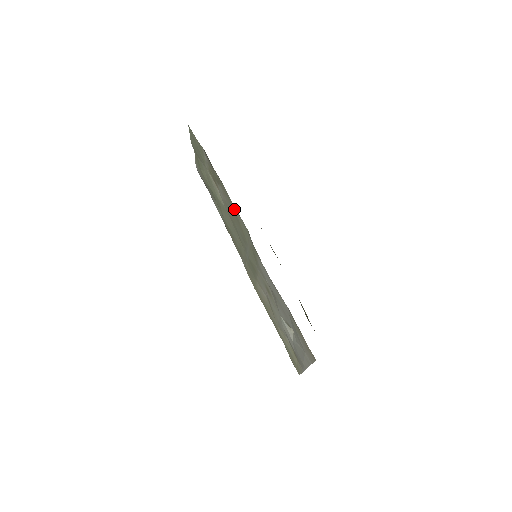
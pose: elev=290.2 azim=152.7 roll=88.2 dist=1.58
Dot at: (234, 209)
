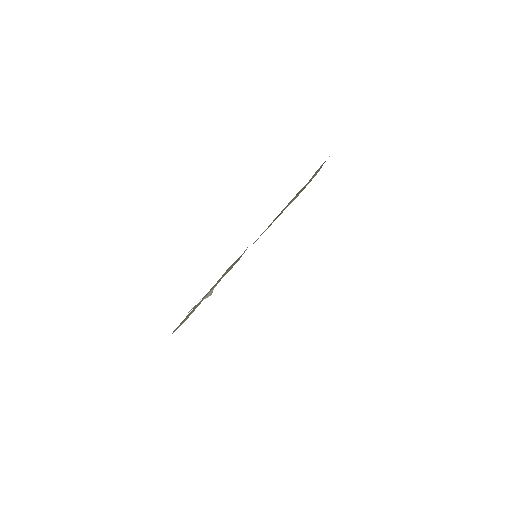
Dot at: occluded
